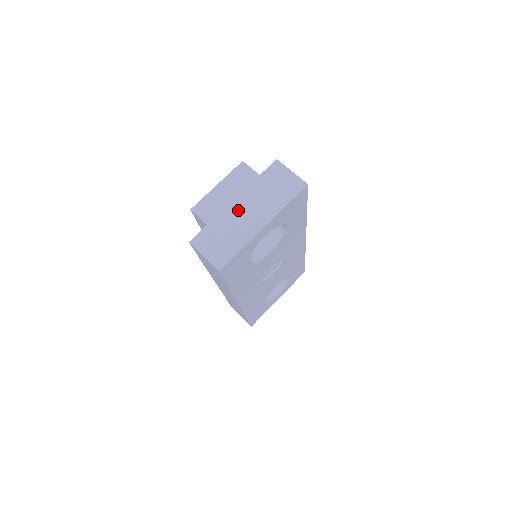
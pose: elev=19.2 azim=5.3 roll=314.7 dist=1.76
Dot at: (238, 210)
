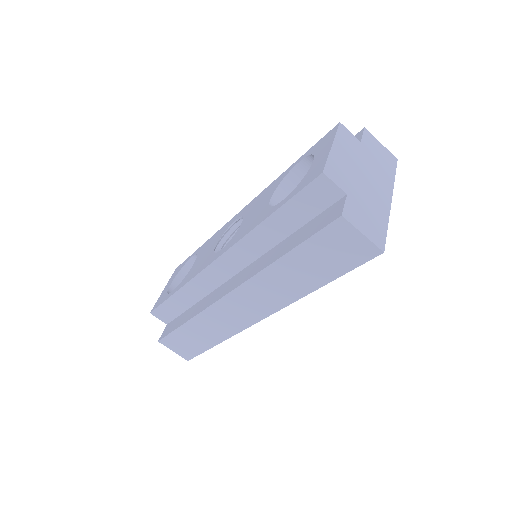
Dot at: (364, 179)
